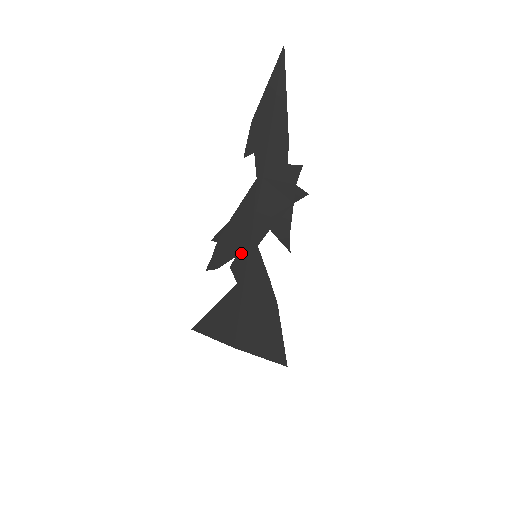
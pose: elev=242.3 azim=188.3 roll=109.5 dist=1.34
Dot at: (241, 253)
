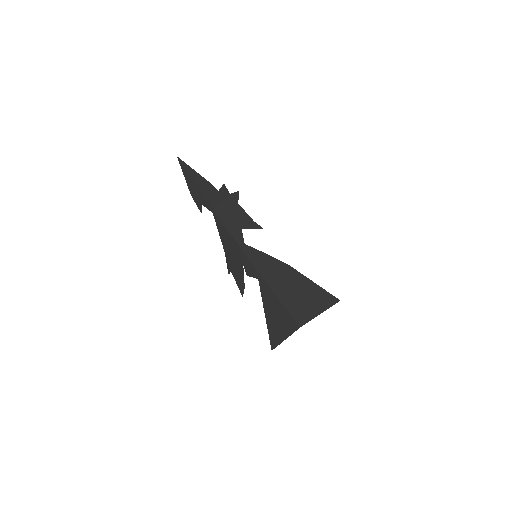
Dot at: (243, 259)
